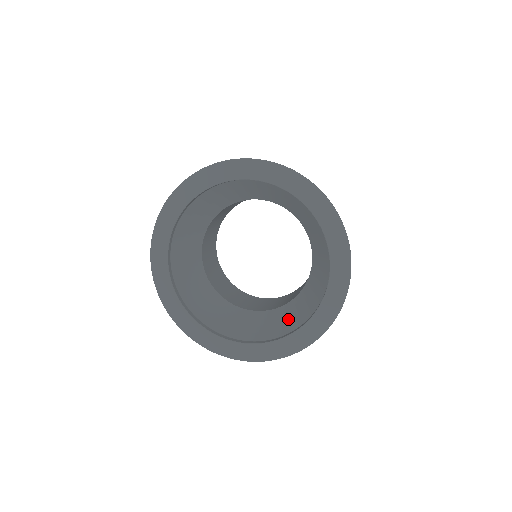
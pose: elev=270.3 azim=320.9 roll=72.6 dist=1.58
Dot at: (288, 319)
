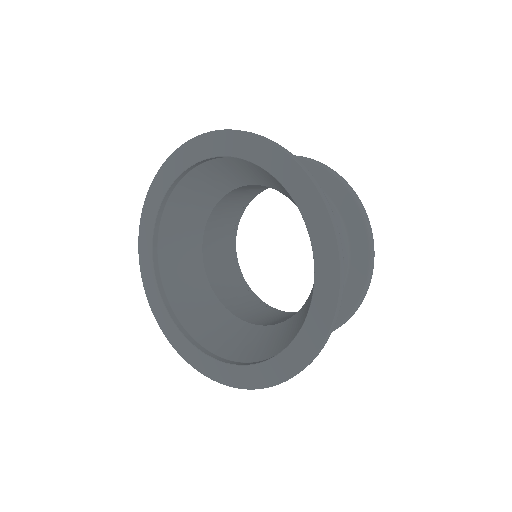
Dot at: (288, 333)
